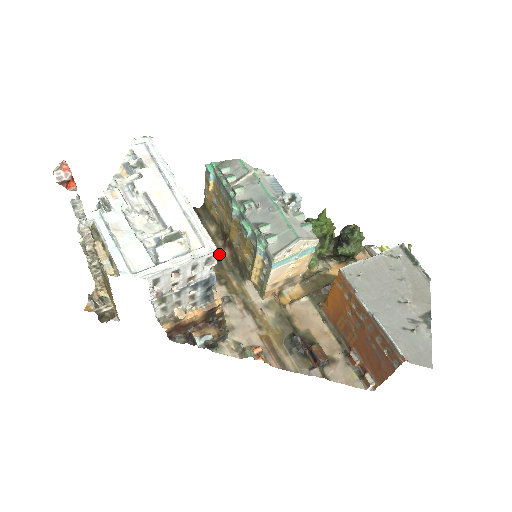
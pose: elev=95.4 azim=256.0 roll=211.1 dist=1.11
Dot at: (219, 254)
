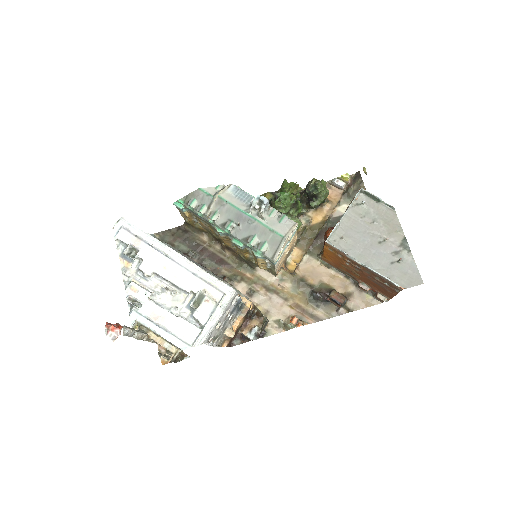
Dot at: (223, 257)
